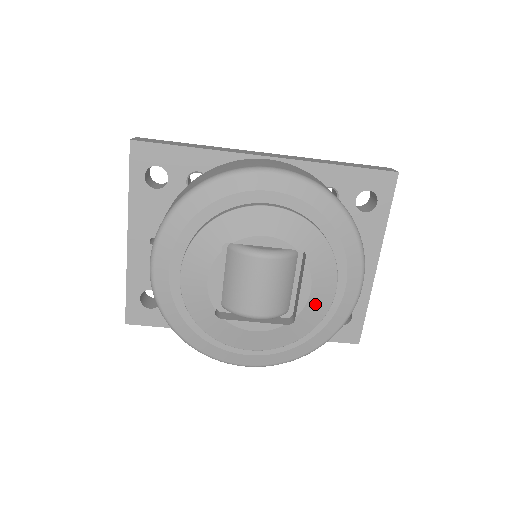
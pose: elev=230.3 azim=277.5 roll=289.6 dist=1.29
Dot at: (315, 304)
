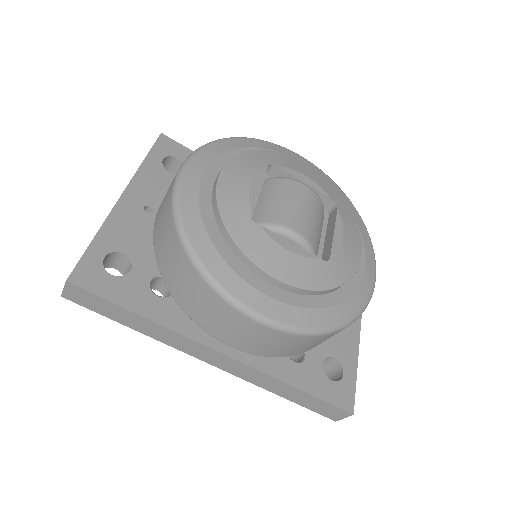
Dot at: (346, 253)
